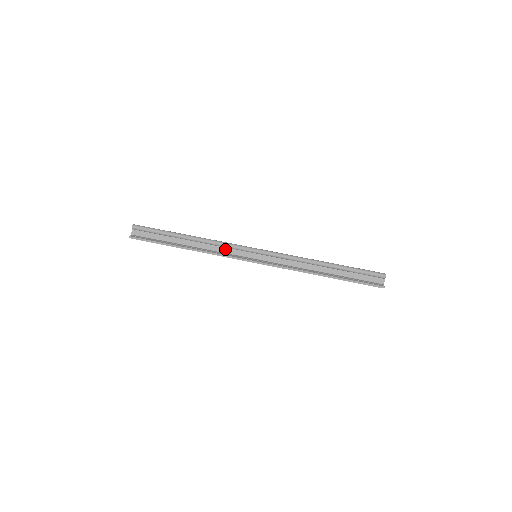
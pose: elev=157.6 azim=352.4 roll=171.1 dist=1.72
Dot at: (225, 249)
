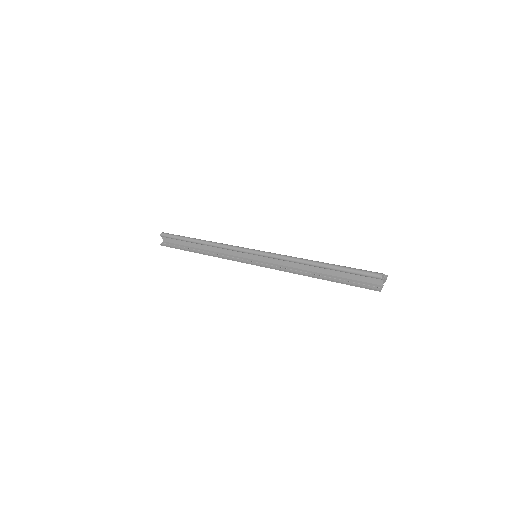
Dot at: (229, 251)
